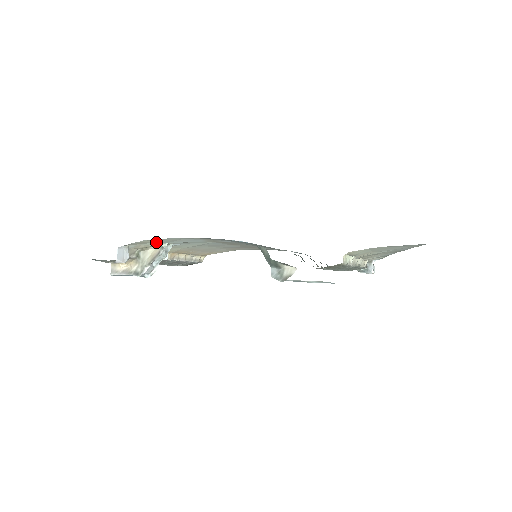
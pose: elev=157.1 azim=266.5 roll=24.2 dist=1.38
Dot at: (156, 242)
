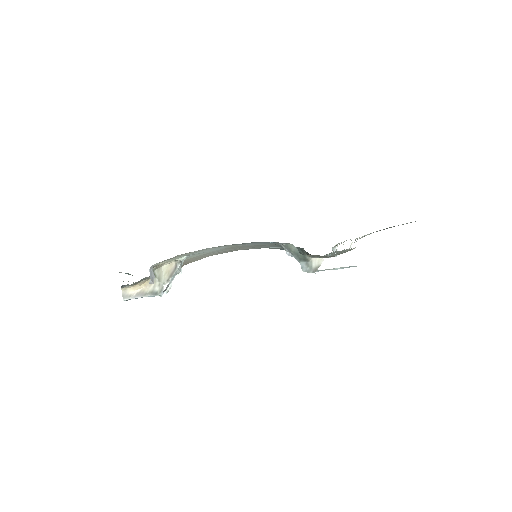
Dot at: (178, 256)
